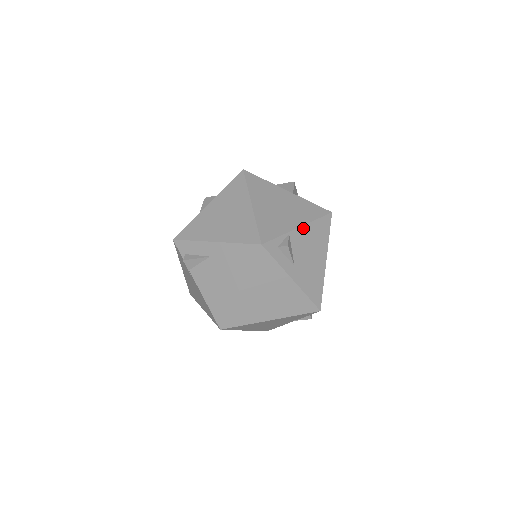
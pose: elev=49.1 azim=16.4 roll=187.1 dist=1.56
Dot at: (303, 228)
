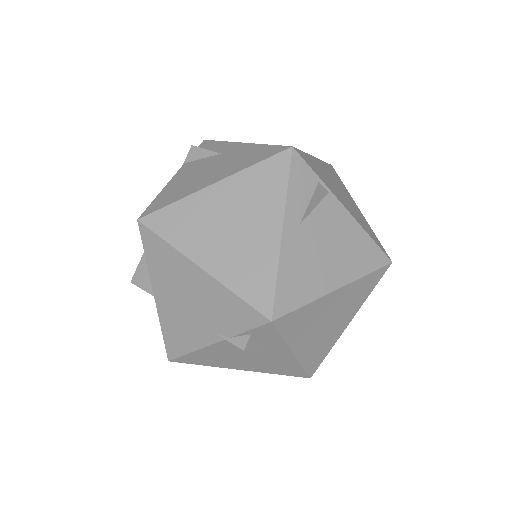
Dot at: (348, 216)
